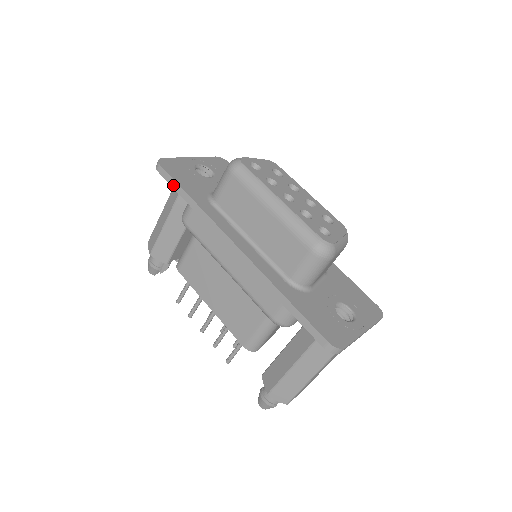
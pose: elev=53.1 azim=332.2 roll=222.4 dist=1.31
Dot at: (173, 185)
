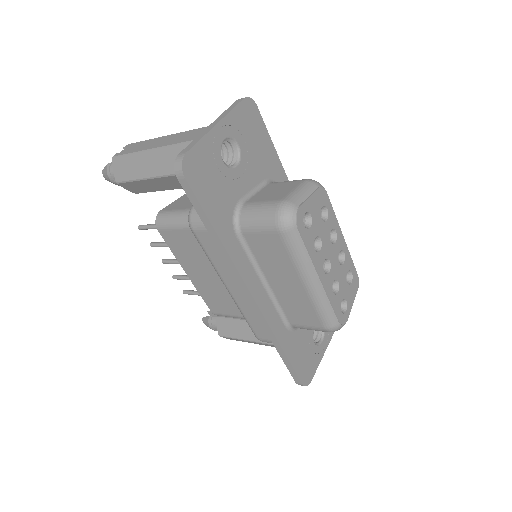
Dot at: (196, 207)
